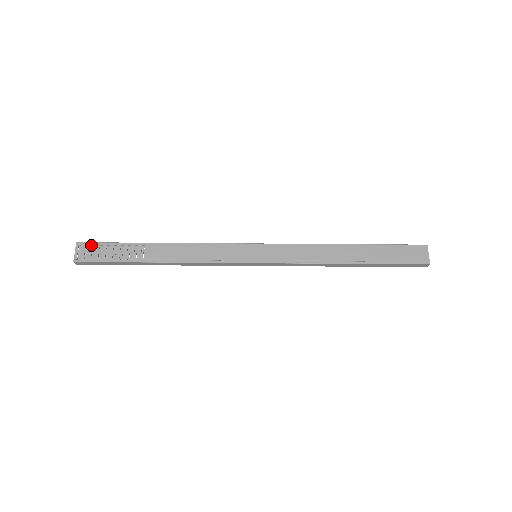
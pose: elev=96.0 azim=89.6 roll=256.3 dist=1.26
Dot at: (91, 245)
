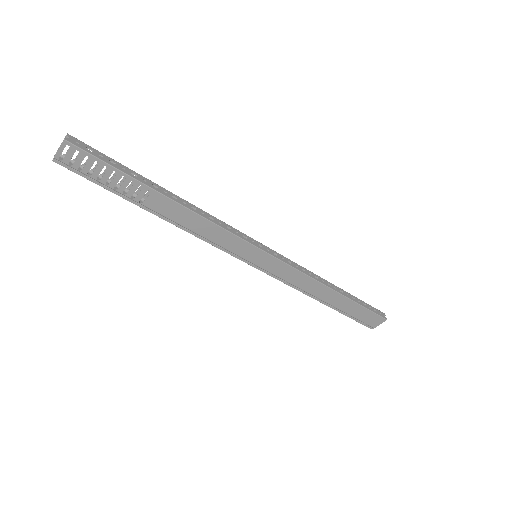
Dot at: (84, 155)
